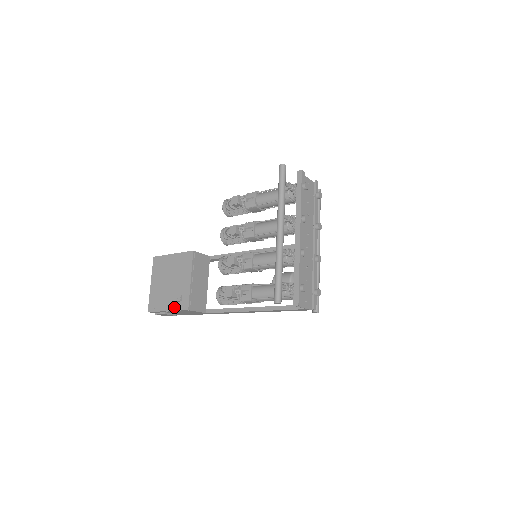
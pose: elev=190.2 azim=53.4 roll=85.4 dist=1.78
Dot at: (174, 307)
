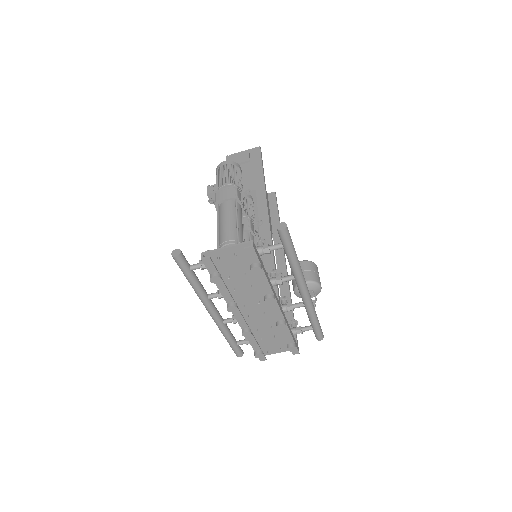
Dot at: occluded
